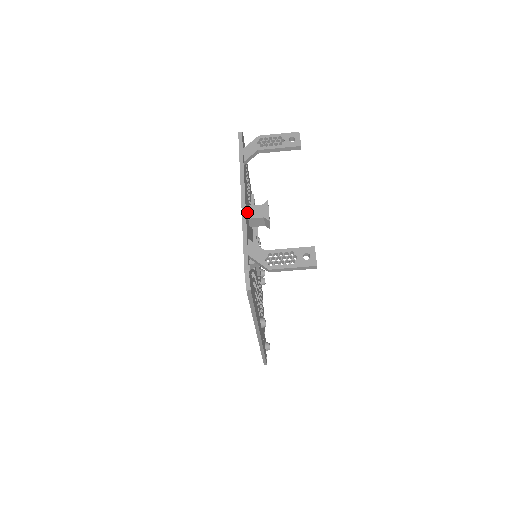
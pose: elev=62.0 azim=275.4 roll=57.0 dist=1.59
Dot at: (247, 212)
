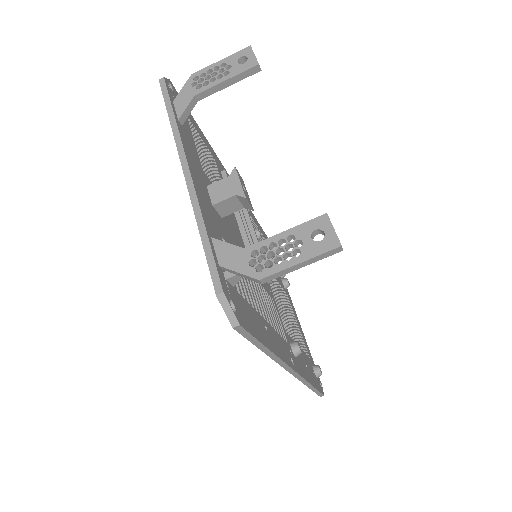
Dot at: (206, 195)
